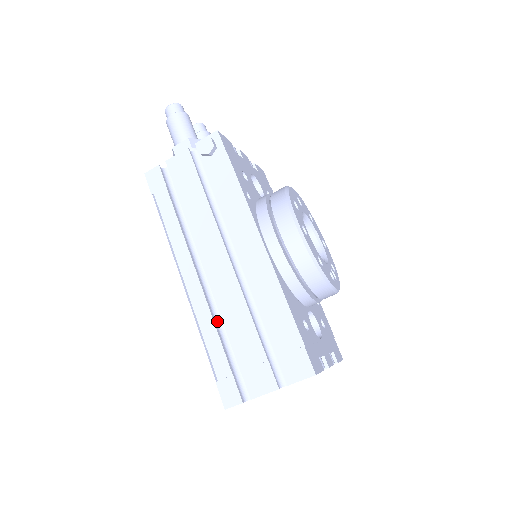
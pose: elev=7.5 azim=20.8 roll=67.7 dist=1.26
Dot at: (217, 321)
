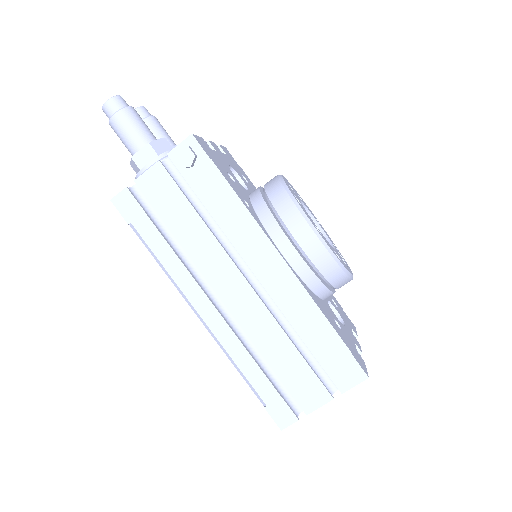
Dot at: (247, 346)
